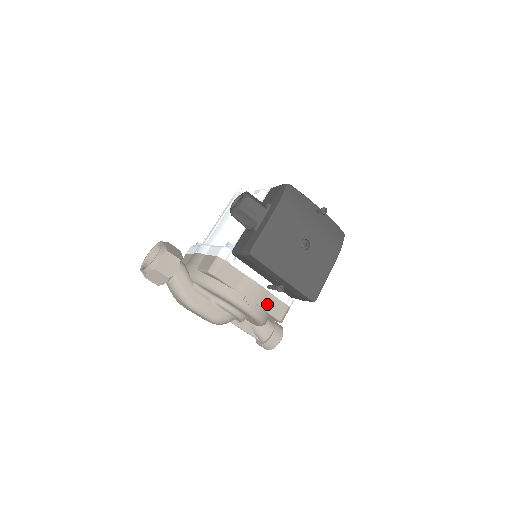
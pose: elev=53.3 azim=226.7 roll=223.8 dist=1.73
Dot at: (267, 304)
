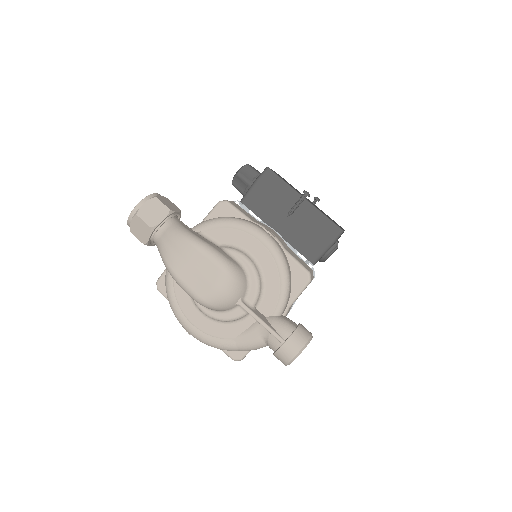
Dot at: (289, 251)
